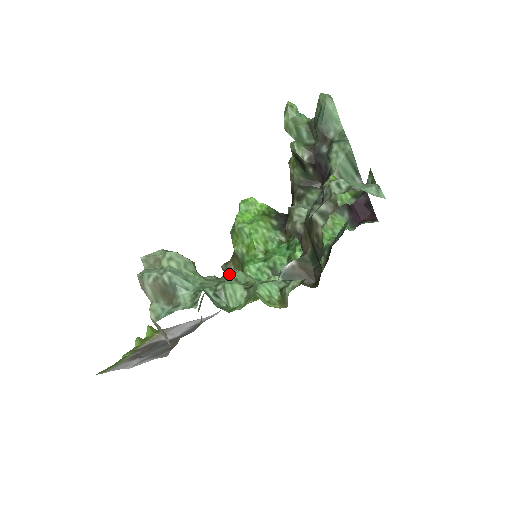
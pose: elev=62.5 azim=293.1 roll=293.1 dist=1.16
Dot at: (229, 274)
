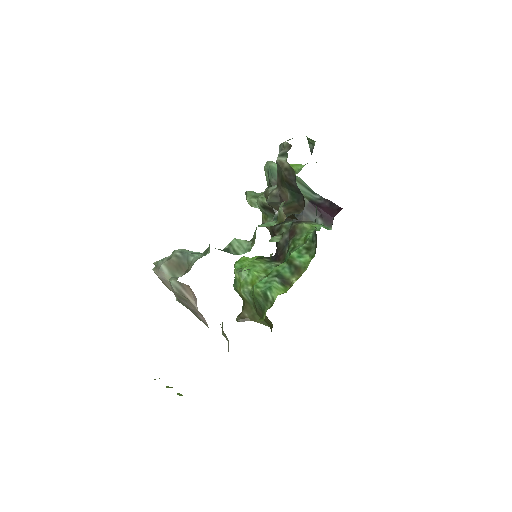
Dot at: occluded
